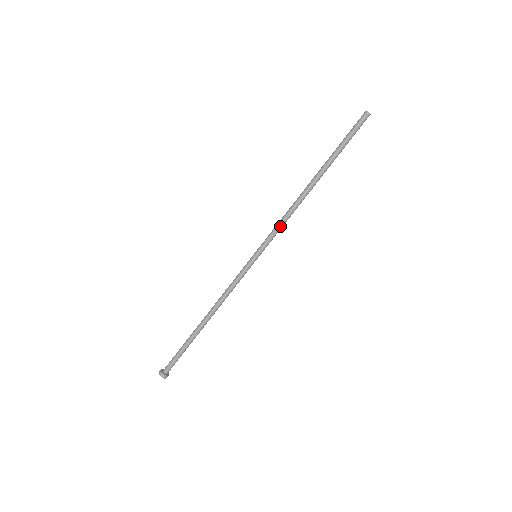
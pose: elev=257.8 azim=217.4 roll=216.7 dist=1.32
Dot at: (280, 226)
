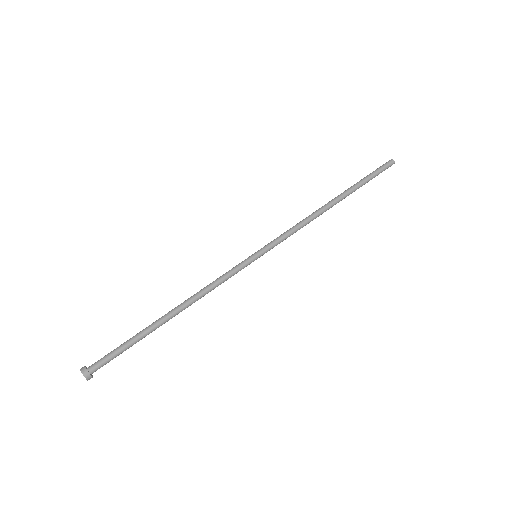
Dot at: (289, 230)
